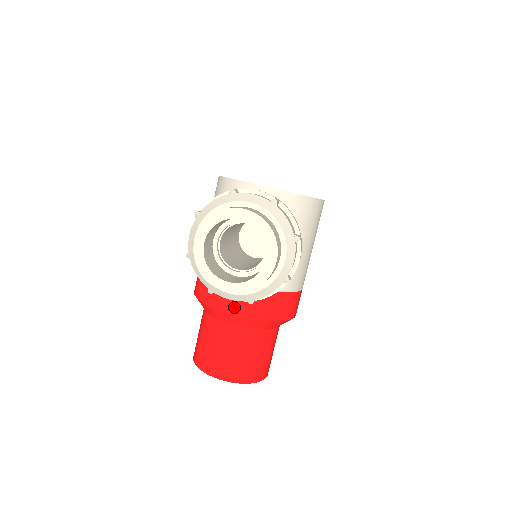
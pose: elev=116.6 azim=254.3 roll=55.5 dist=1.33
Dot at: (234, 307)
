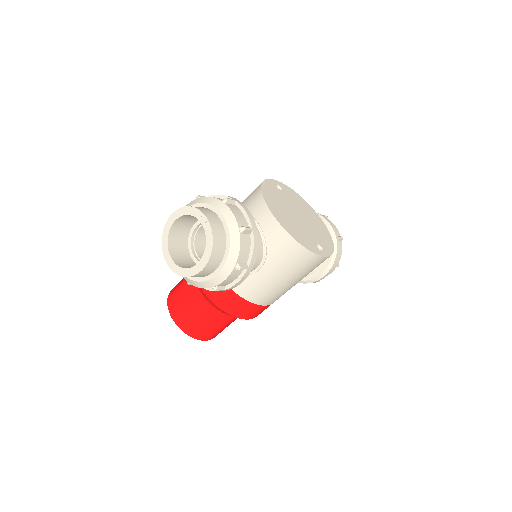
Dot at: occluded
